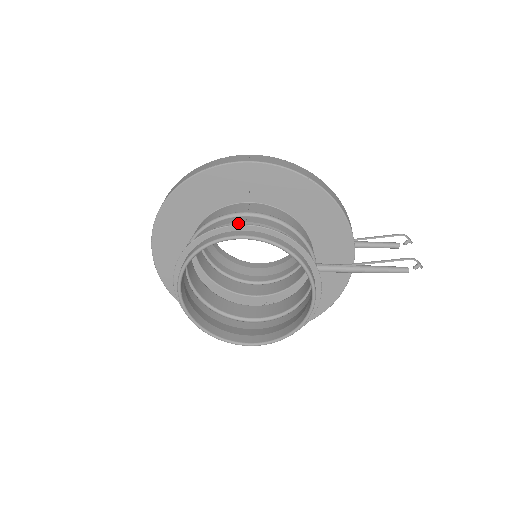
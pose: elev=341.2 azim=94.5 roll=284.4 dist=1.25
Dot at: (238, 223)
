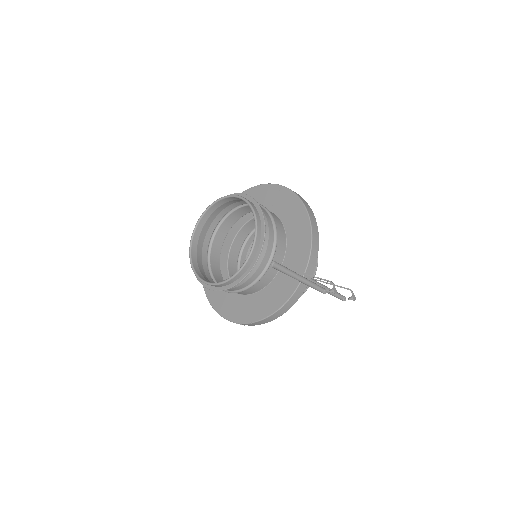
Dot at: occluded
